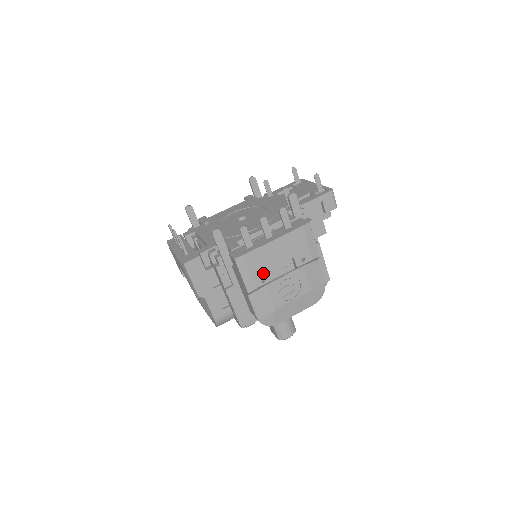
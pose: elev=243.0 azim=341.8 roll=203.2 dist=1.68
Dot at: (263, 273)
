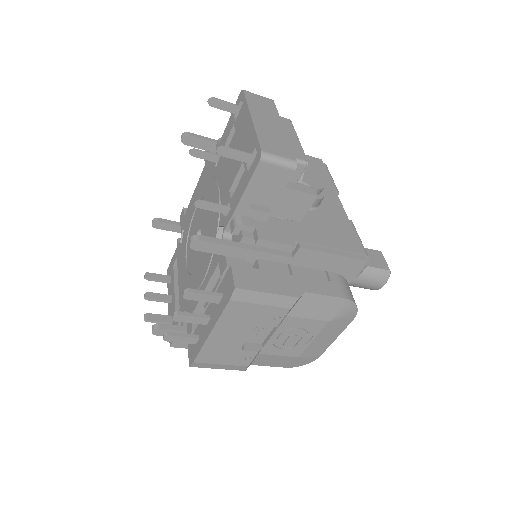
Dot at: (238, 355)
